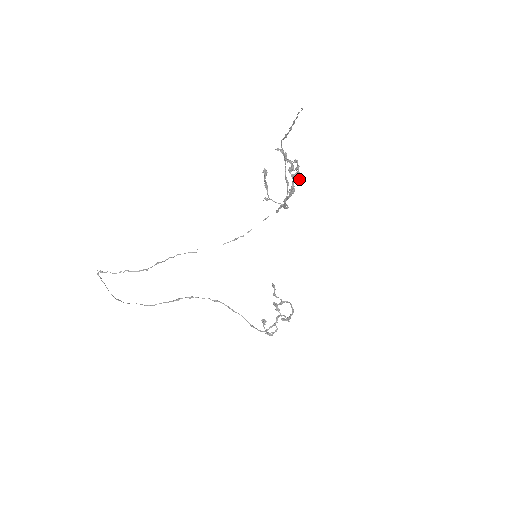
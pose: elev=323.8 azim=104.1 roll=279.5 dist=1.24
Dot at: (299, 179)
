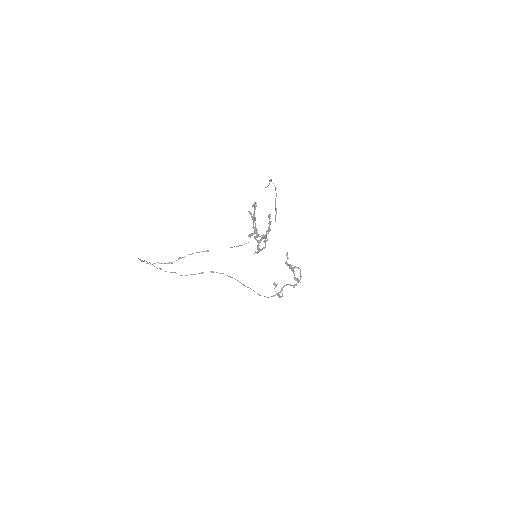
Dot at: (264, 242)
